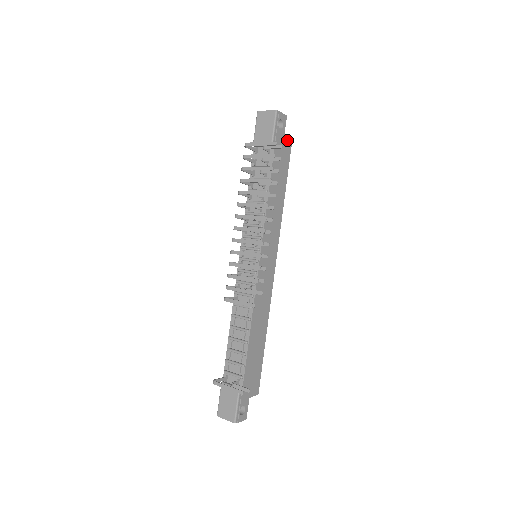
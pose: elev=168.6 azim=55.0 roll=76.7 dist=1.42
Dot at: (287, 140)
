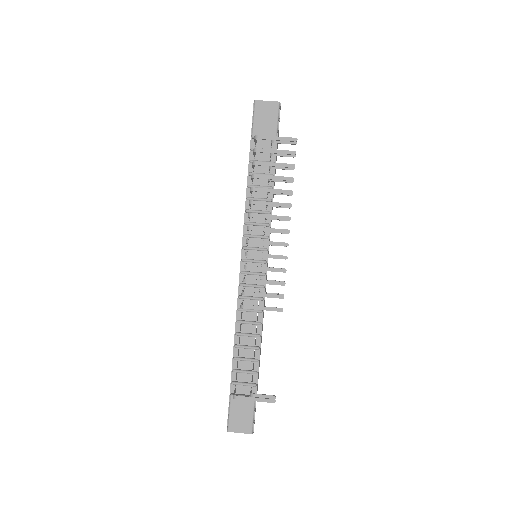
Dot at: occluded
